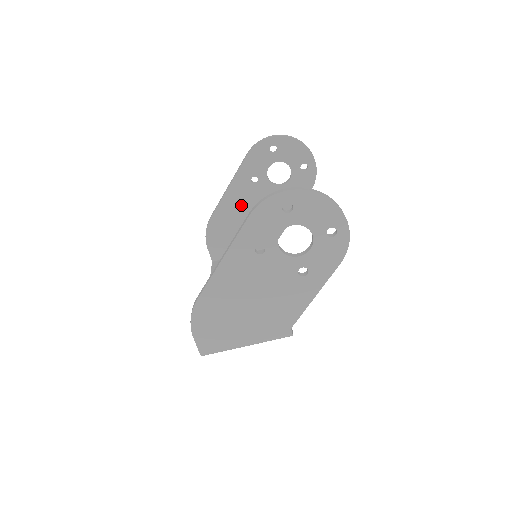
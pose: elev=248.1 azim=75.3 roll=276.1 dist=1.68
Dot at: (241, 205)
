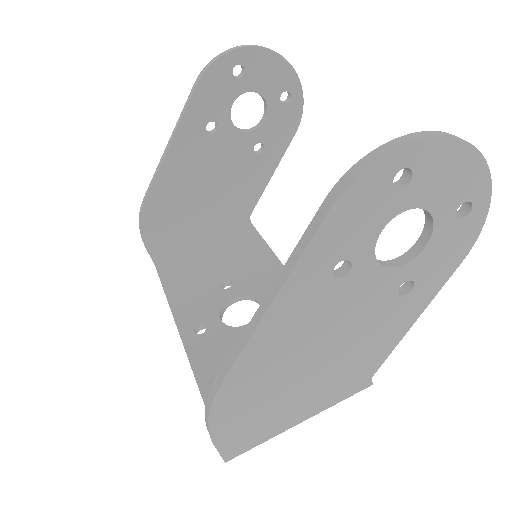
Dot at: (193, 171)
